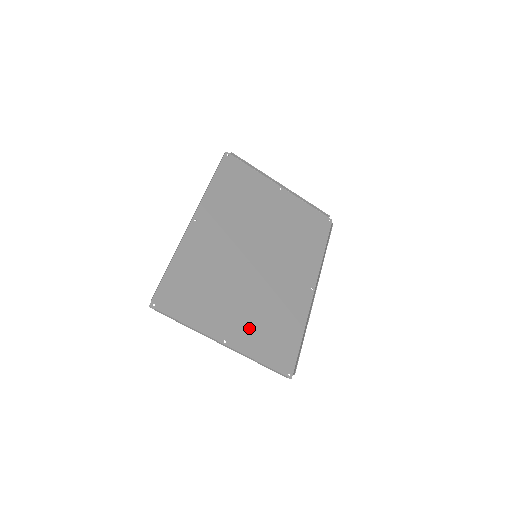
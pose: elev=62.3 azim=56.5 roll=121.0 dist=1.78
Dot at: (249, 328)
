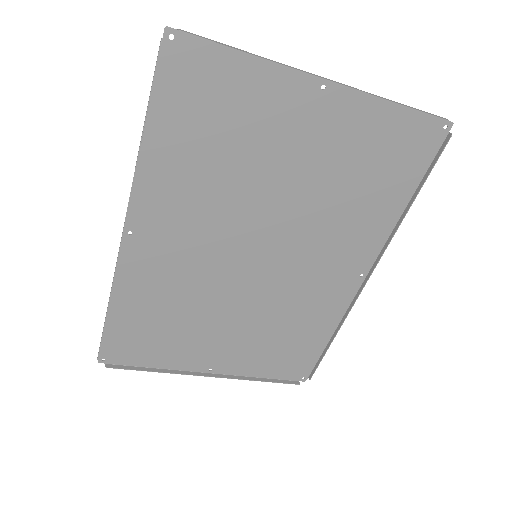
Dot at: (245, 349)
